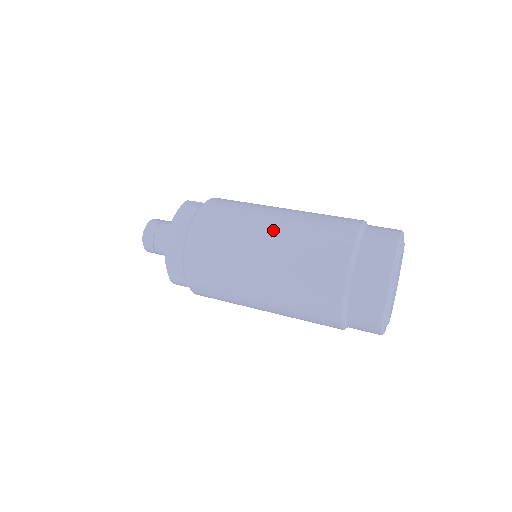
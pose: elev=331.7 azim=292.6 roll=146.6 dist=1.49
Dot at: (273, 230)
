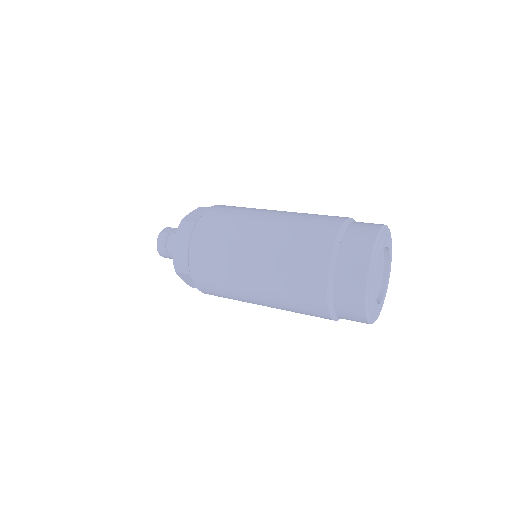
Dot at: (275, 214)
